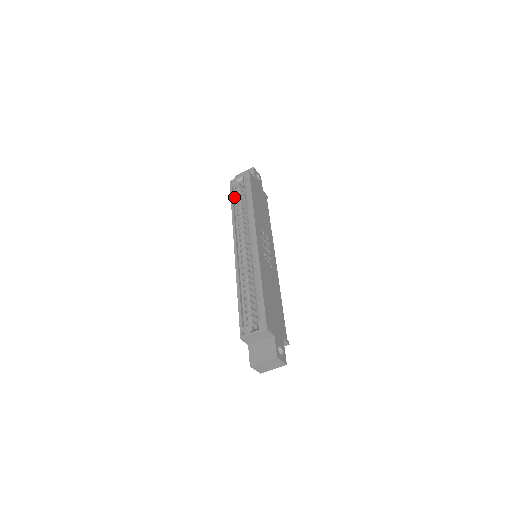
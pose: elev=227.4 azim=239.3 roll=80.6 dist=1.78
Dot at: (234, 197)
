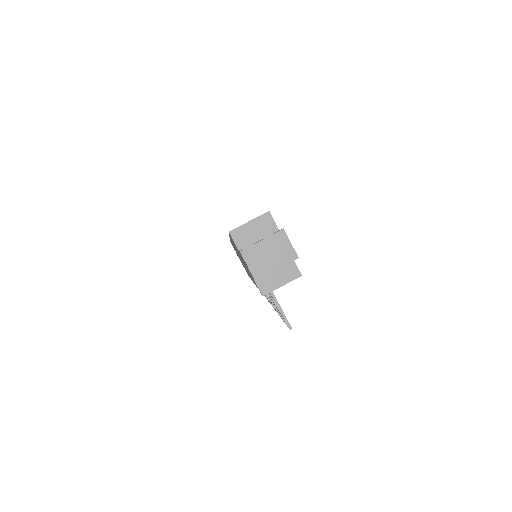
Dot at: occluded
